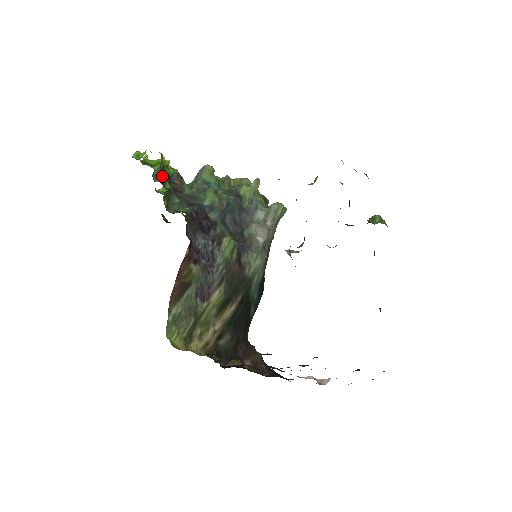
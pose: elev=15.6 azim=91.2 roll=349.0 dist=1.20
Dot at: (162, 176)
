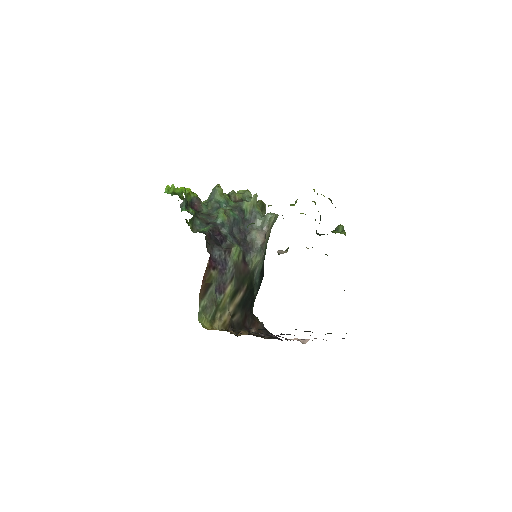
Dot at: (187, 205)
